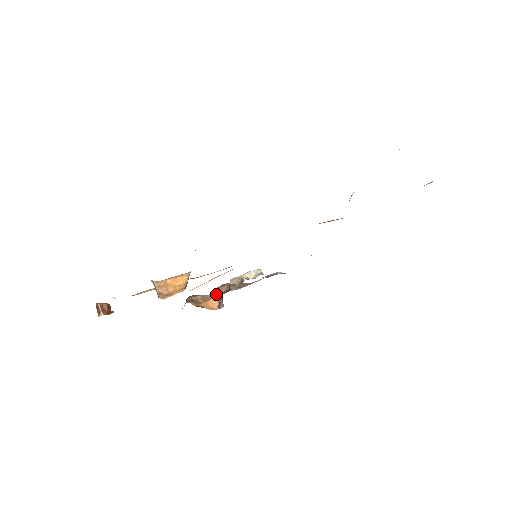
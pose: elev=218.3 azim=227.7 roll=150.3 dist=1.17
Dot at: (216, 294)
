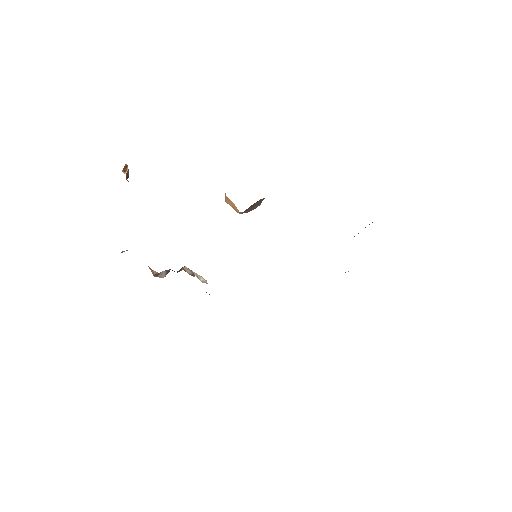
Dot at: occluded
